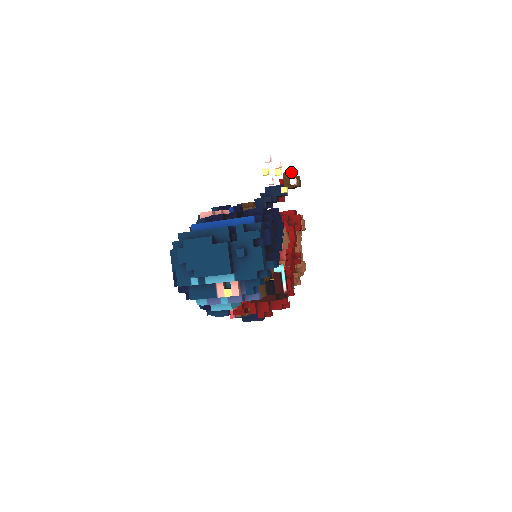
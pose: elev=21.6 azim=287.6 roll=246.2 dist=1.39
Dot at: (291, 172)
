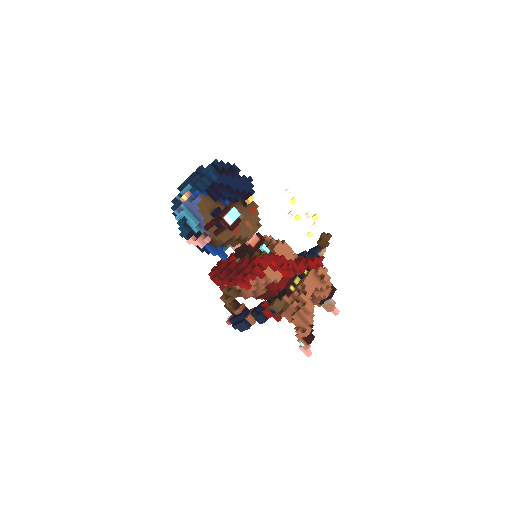
Dot at: (314, 217)
